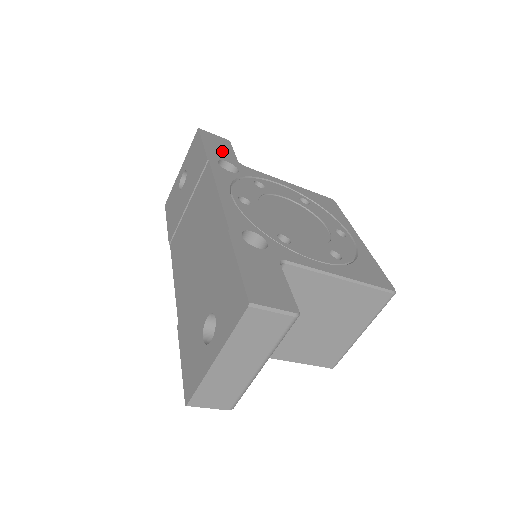
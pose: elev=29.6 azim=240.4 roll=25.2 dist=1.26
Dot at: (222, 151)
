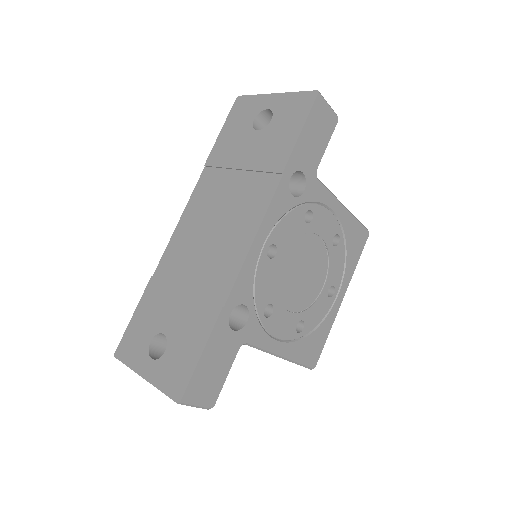
Dot at: (313, 149)
